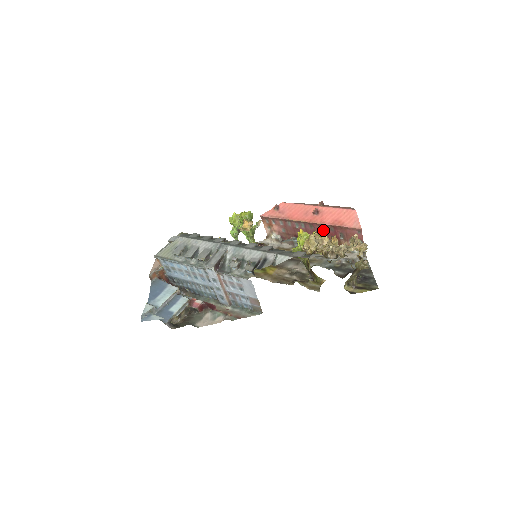
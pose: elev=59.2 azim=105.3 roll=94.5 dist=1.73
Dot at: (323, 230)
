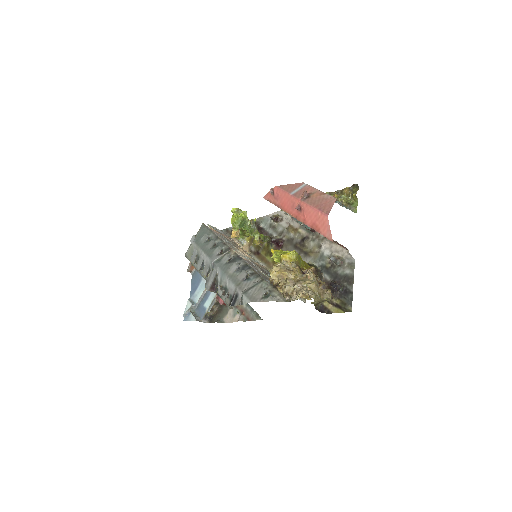
Dot at: occluded
